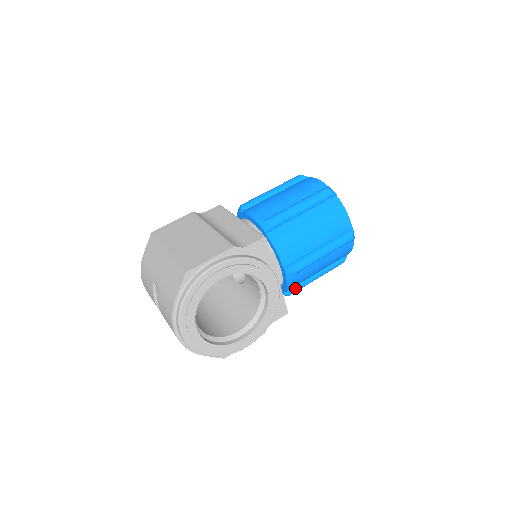
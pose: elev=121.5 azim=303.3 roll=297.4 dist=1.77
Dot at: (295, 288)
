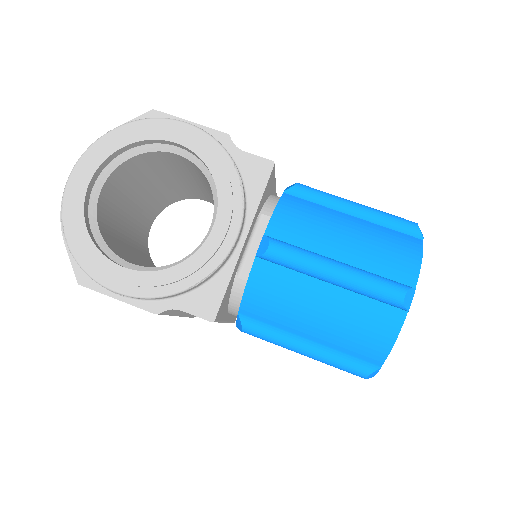
Dot at: (261, 324)
